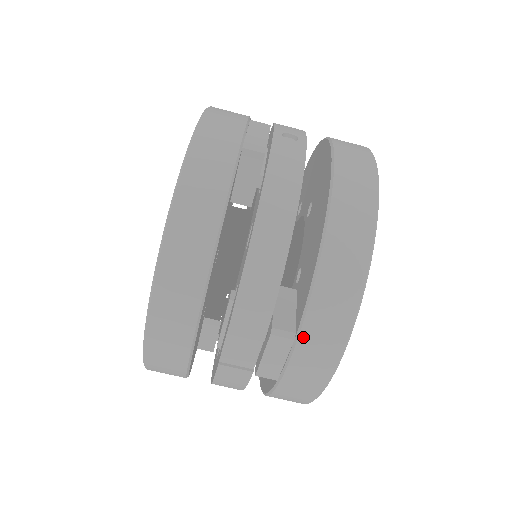
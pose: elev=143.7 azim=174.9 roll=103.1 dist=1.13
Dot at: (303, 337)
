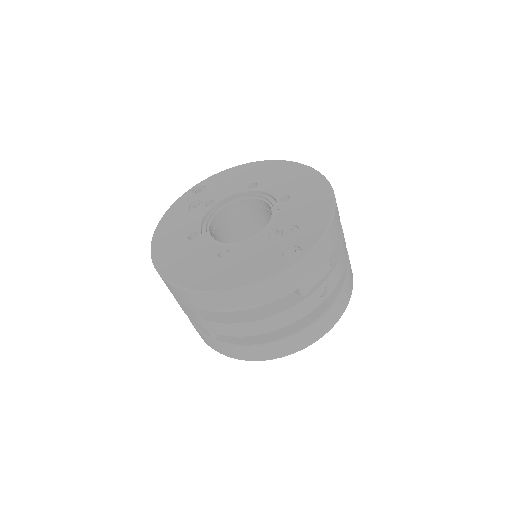
Dot at: (216, 343)
